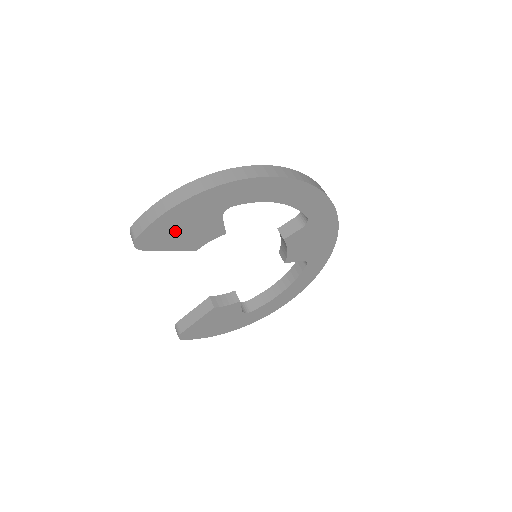
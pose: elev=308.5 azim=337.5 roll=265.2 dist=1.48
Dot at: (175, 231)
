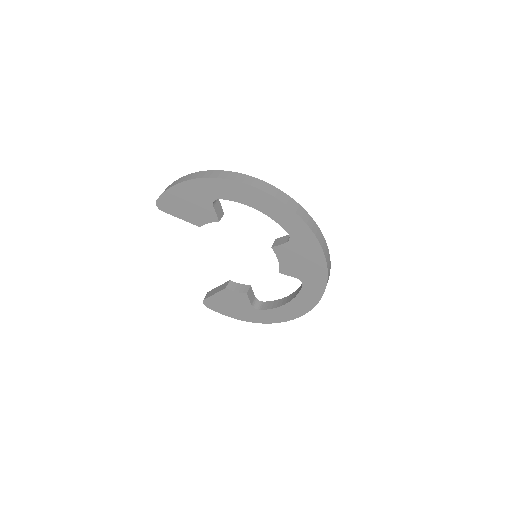
Dot at: (181, 204)
